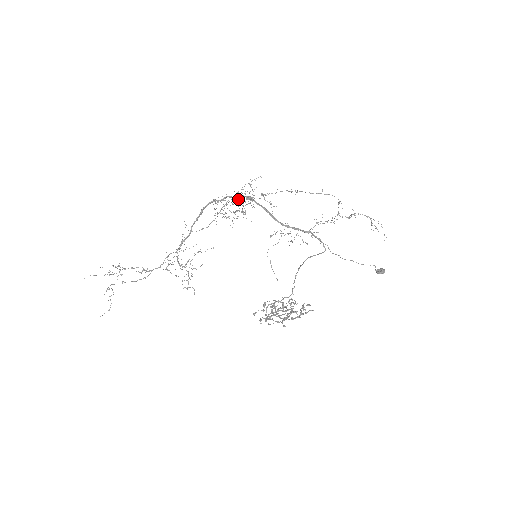
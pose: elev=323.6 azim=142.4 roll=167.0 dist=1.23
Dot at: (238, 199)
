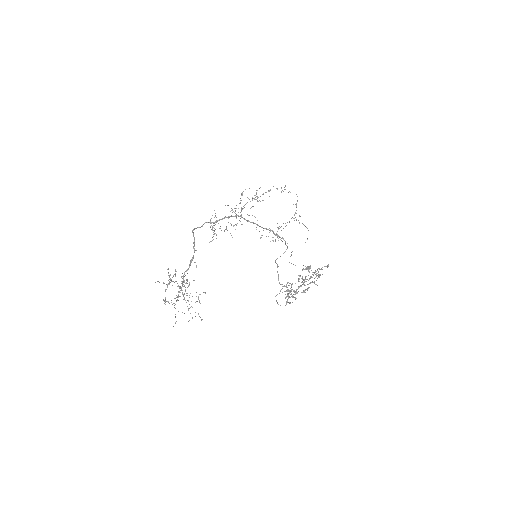
Dot at: (252, 197)
